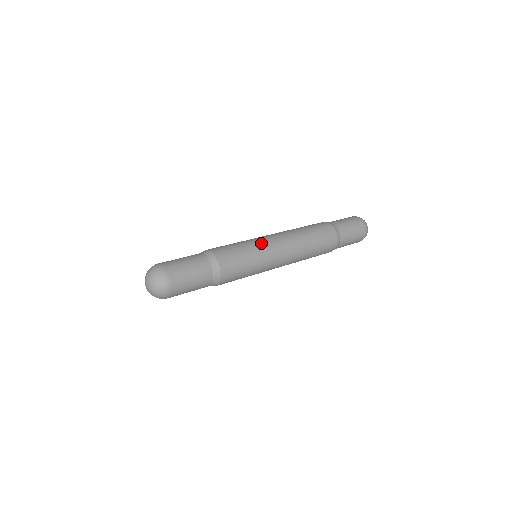
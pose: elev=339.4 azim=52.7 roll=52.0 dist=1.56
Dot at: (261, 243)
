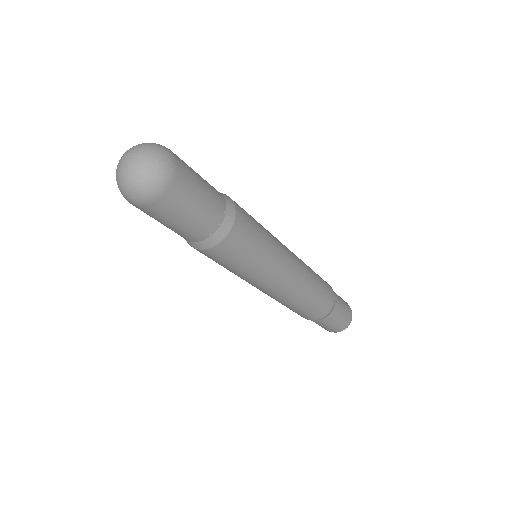
Dot at: (280, 245)
